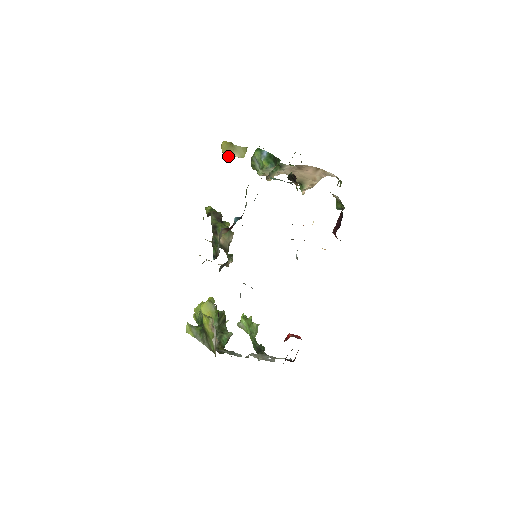
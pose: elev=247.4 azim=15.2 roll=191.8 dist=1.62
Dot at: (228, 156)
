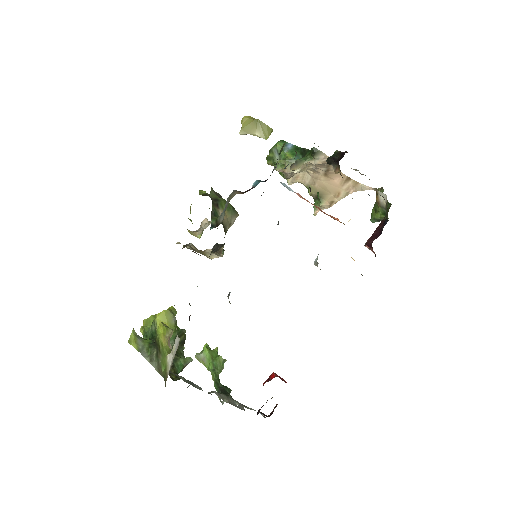
Dot at: (247, 133)
